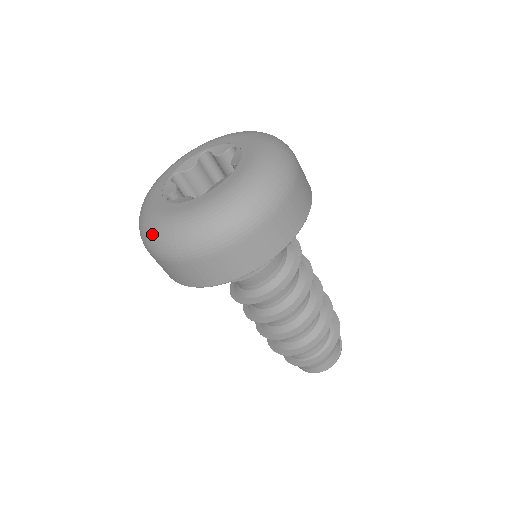
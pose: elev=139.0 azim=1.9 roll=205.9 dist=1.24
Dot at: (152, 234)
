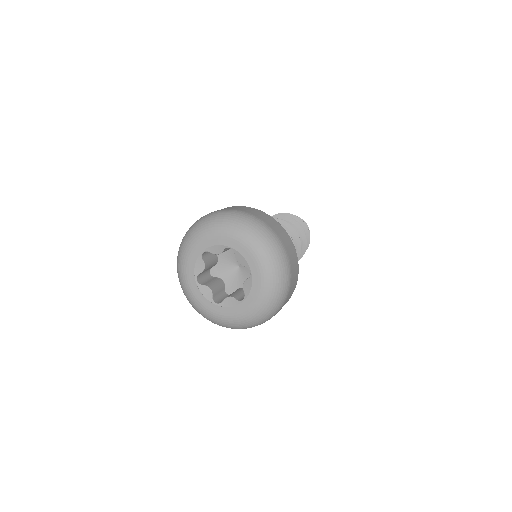
Dot at: (227, 326)
